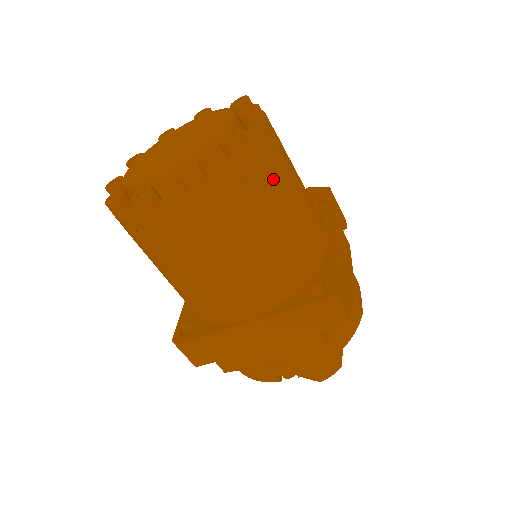
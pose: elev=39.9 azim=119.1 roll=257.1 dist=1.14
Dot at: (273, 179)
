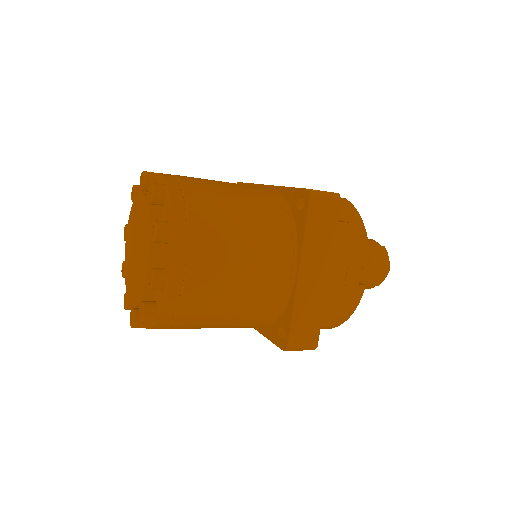
Dot at: (200, 186)
